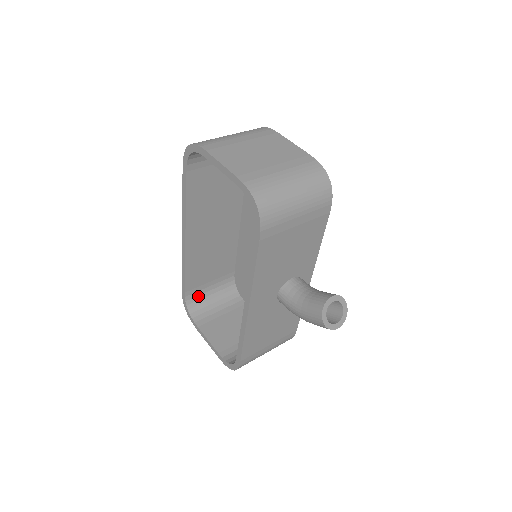
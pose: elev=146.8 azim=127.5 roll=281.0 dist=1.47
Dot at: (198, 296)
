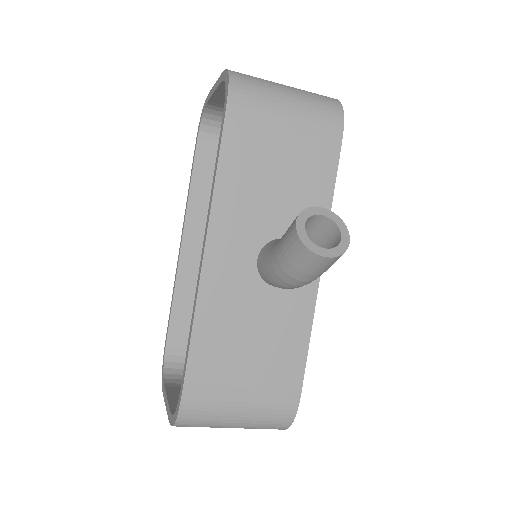
Dot at: (185, 357)
